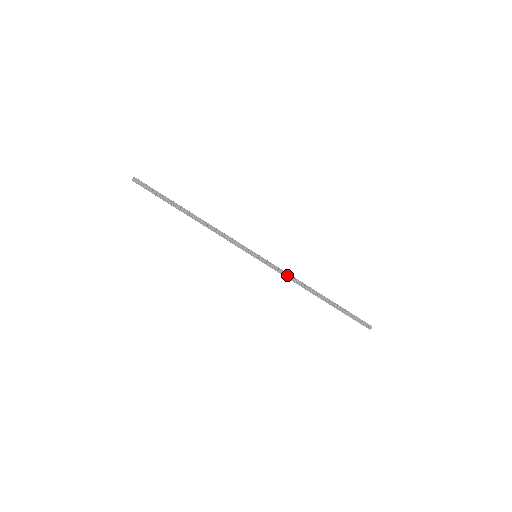
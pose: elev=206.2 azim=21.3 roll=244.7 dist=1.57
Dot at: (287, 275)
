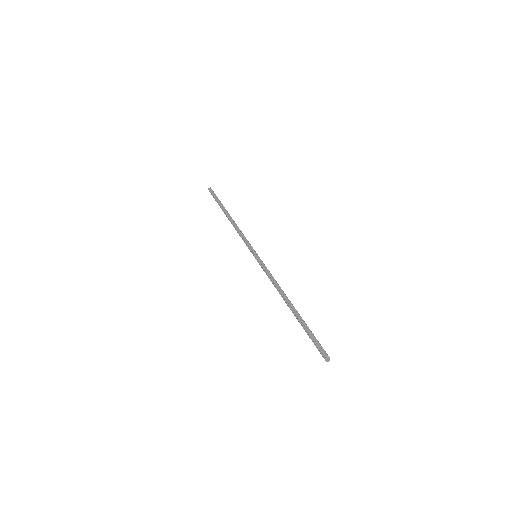
Dot at: (271, 277)
